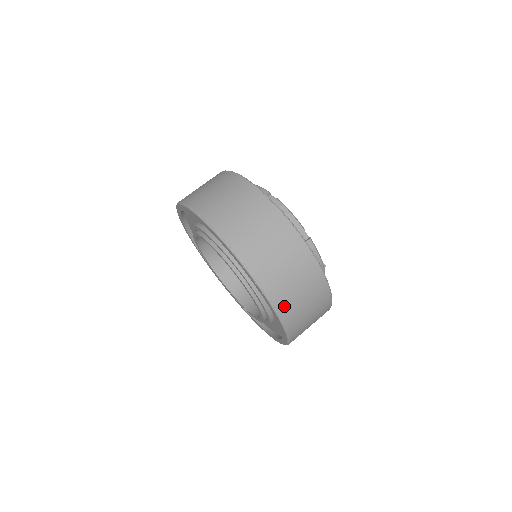
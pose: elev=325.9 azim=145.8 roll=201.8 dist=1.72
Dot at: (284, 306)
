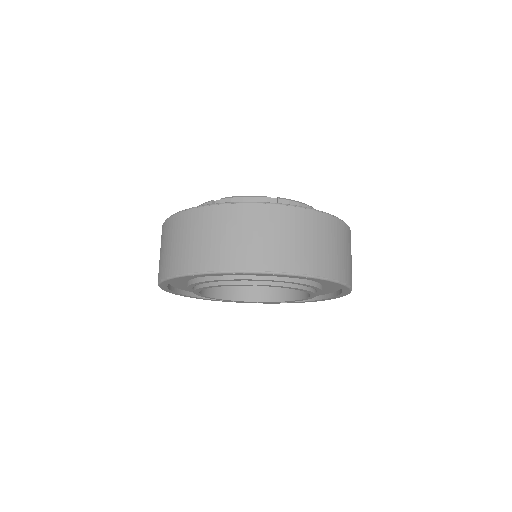
Dot at: occluded
